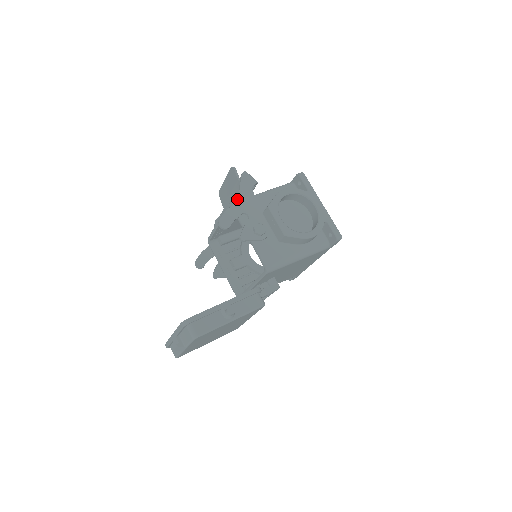
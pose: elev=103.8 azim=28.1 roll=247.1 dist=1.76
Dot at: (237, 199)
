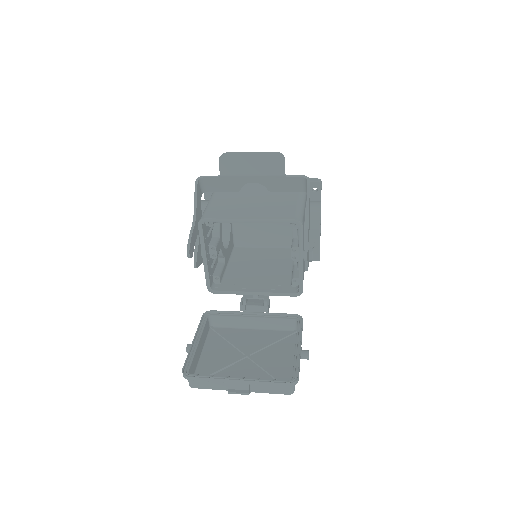
Dot at: occluded
